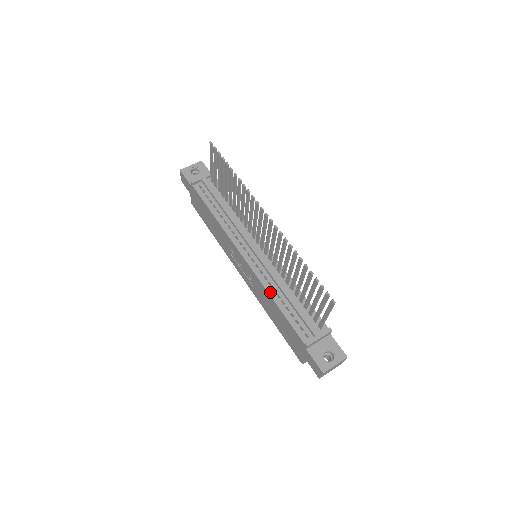
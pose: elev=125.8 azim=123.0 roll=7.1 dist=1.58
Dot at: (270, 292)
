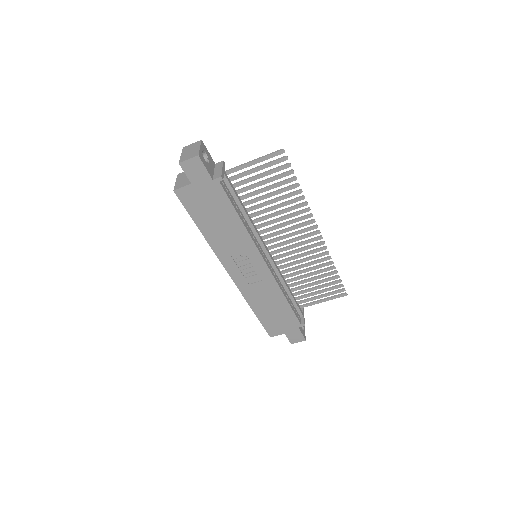
Dot at: (282, 290)
